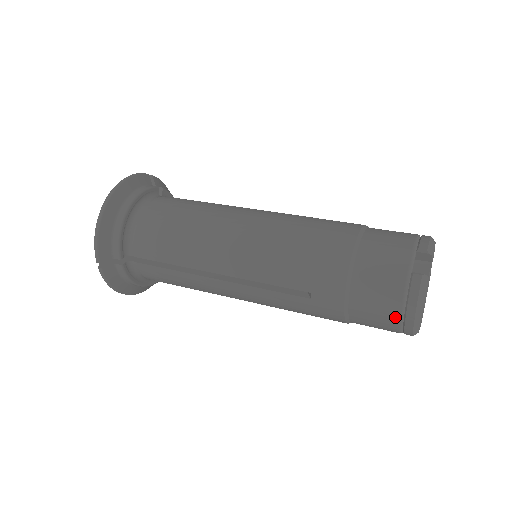
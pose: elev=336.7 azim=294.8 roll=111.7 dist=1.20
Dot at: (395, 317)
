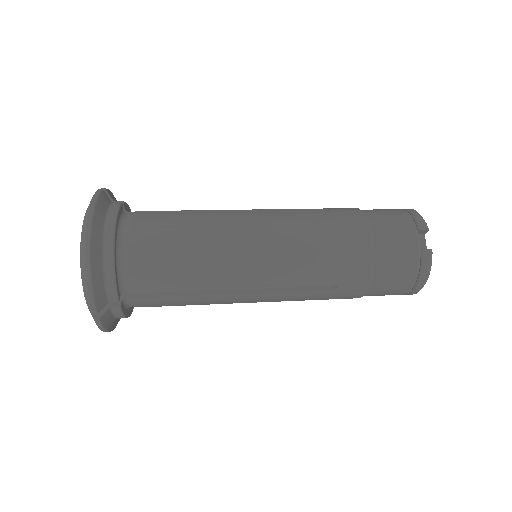
Dot at: (408, 287)
